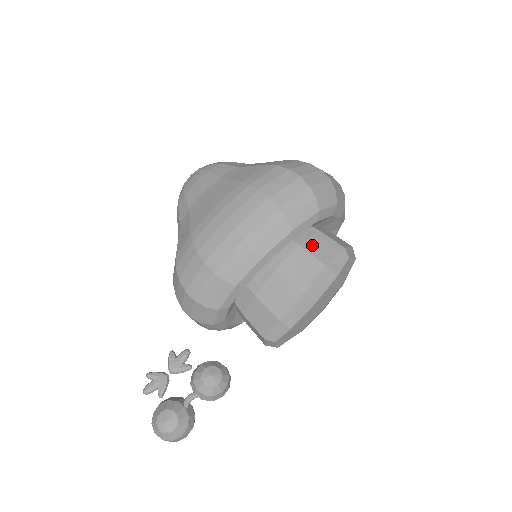
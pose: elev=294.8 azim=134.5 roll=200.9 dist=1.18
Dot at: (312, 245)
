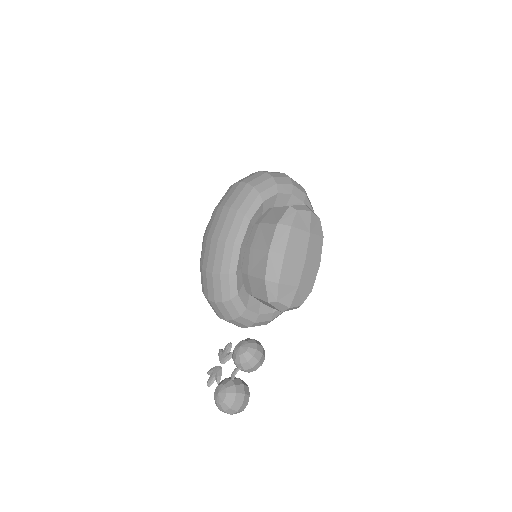
Dot at: (268, 218)
